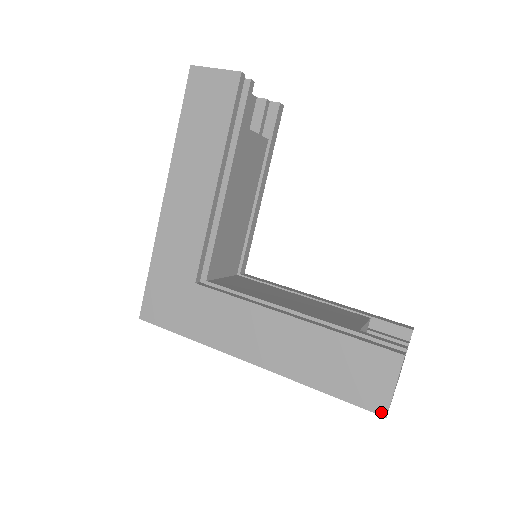
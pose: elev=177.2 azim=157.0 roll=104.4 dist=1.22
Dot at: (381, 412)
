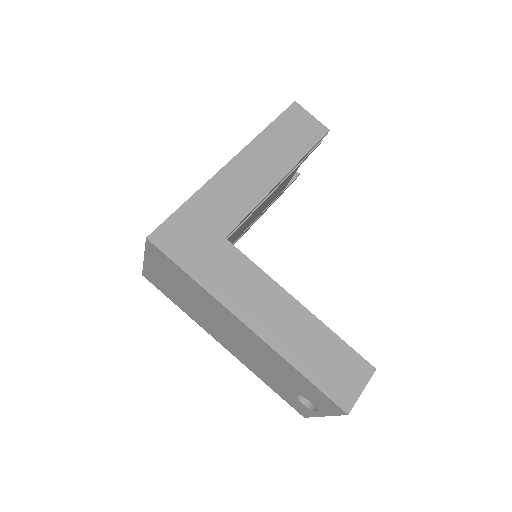
Dot at: (346, 409)
